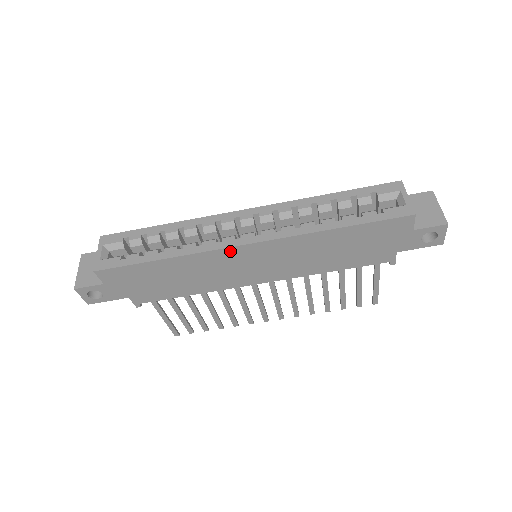
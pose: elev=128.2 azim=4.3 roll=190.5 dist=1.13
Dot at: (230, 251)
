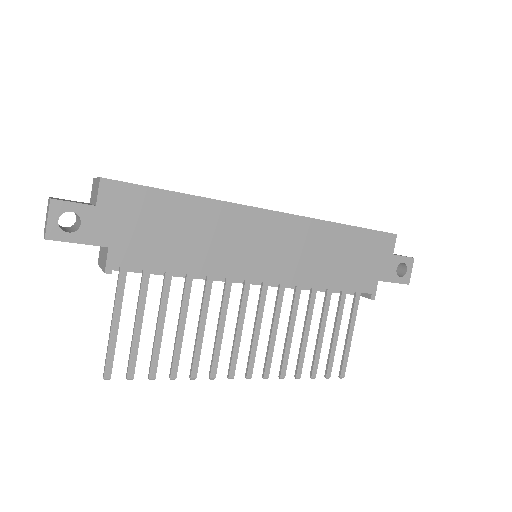
Dot at: (254, 213)
